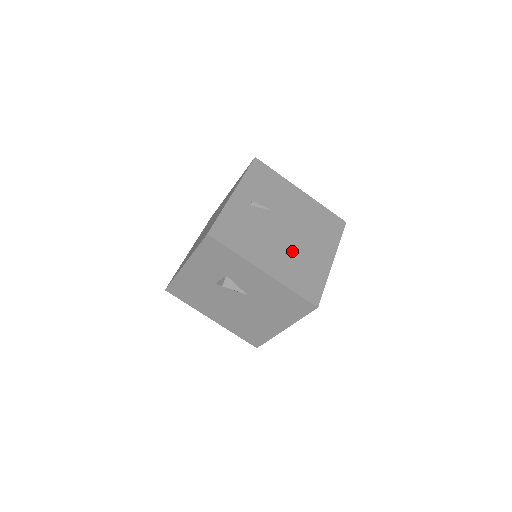
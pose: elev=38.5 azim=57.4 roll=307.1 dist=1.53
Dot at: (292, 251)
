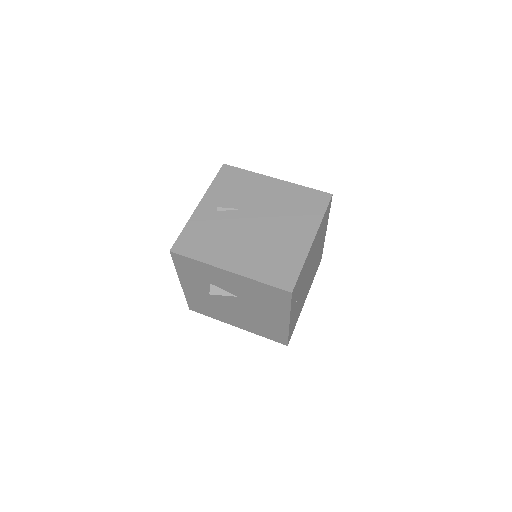
Dot at: (262, 243)
